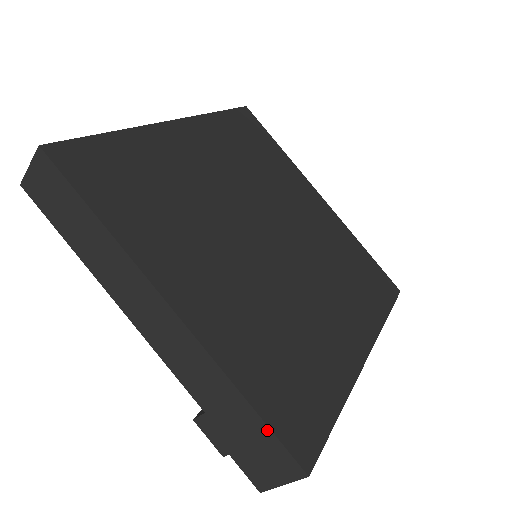
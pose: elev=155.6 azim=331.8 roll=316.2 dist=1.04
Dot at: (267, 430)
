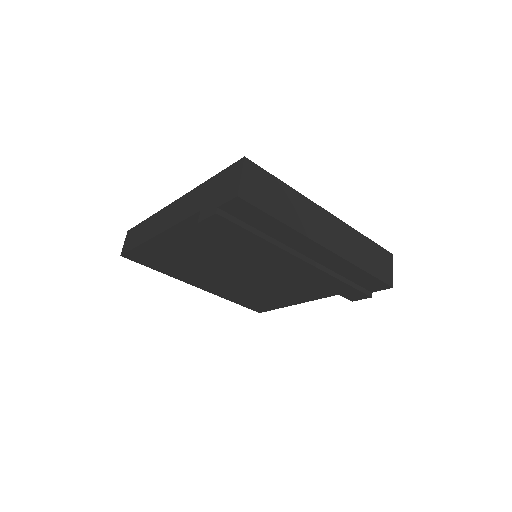
Dot at: (222, 173)
